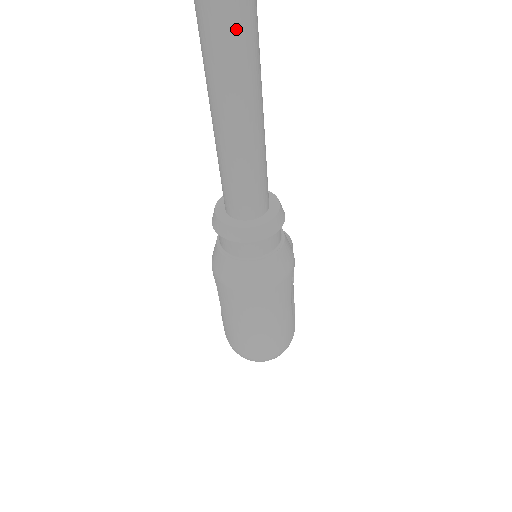
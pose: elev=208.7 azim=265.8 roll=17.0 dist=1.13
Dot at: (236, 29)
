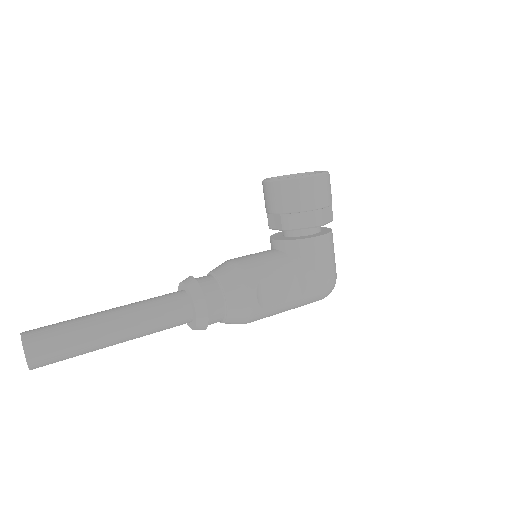
Dot at: occluded
